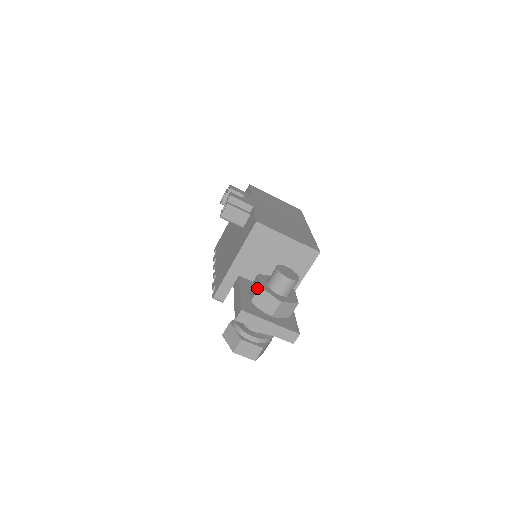
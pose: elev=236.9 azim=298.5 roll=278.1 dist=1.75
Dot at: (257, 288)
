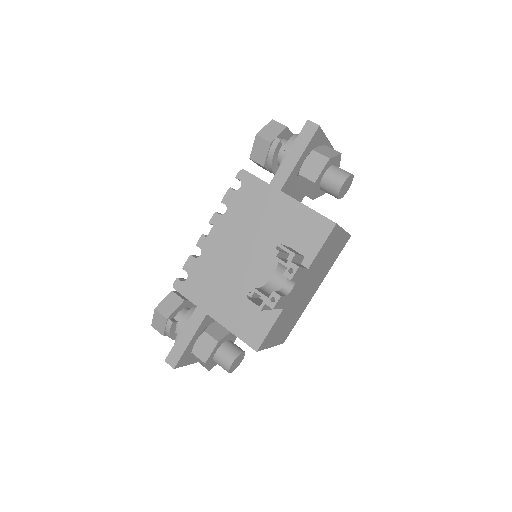
Dot at: (203, 359)
